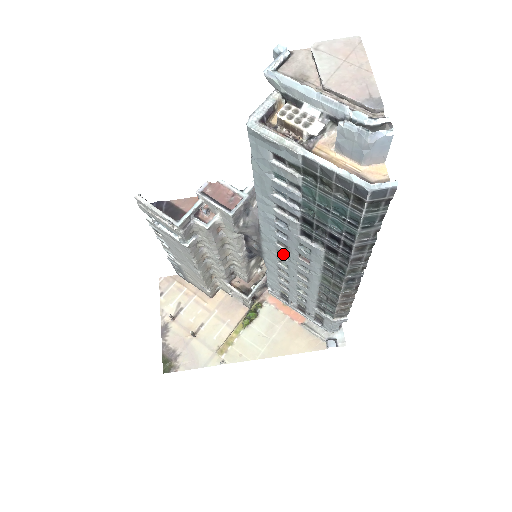
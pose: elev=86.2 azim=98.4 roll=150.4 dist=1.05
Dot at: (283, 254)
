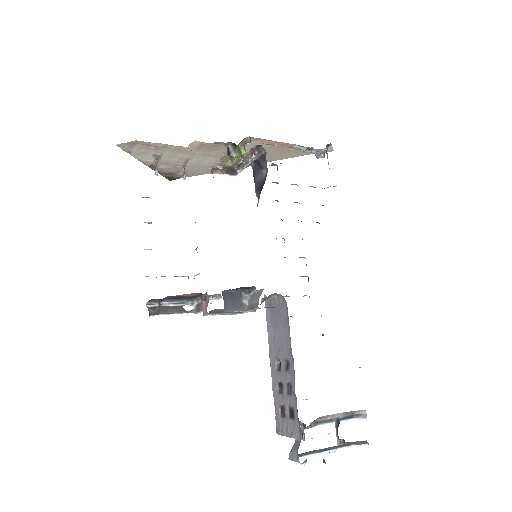
Dot at: occluded
